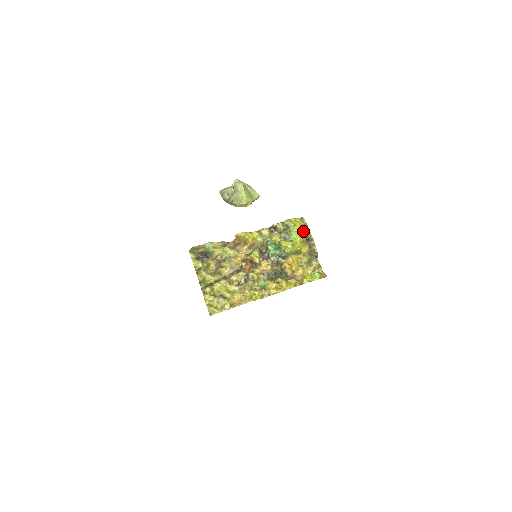
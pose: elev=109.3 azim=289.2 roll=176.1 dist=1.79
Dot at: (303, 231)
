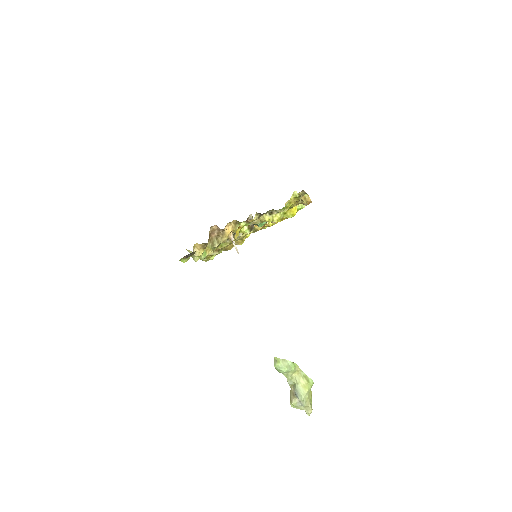
Dot at: occluded
